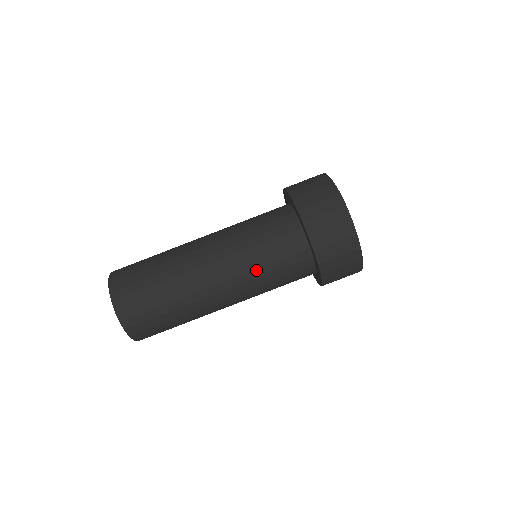
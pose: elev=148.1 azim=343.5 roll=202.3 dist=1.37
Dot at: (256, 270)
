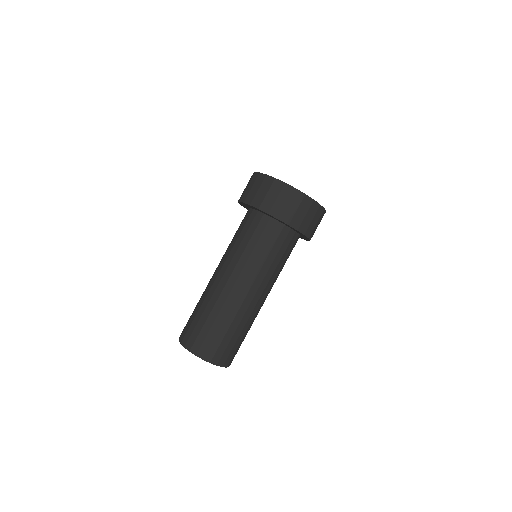
Dot at: (275, 270)
